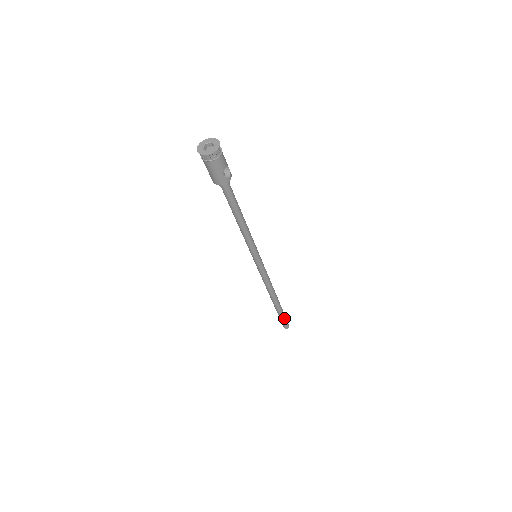
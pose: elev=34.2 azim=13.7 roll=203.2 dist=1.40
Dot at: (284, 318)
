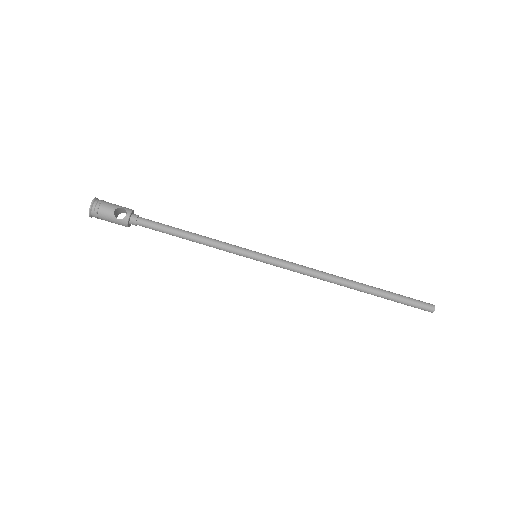
Dot at: (404, 301)
